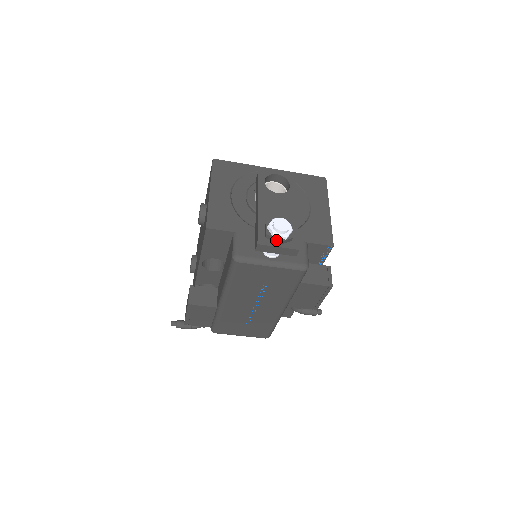
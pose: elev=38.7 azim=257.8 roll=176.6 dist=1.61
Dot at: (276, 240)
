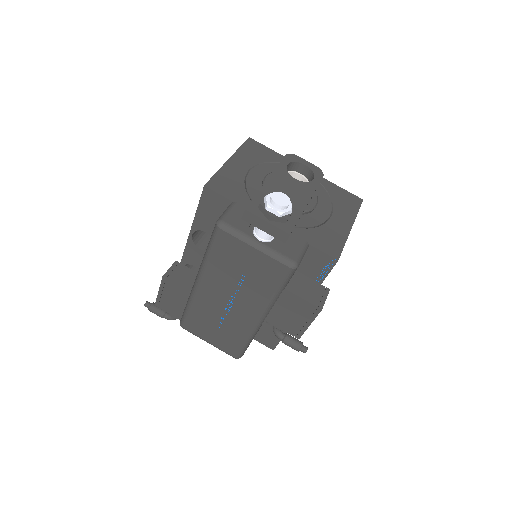
Dot at: (267, 213)
